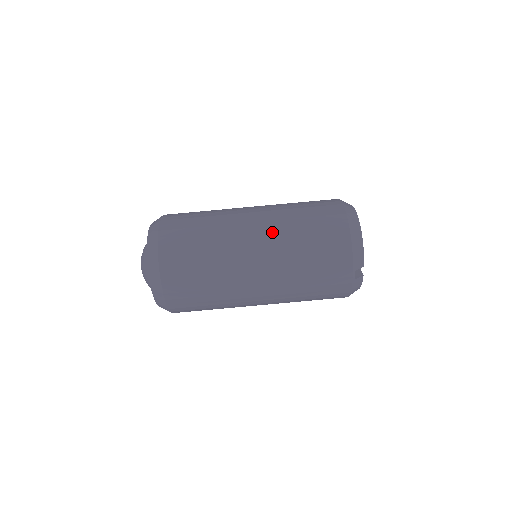
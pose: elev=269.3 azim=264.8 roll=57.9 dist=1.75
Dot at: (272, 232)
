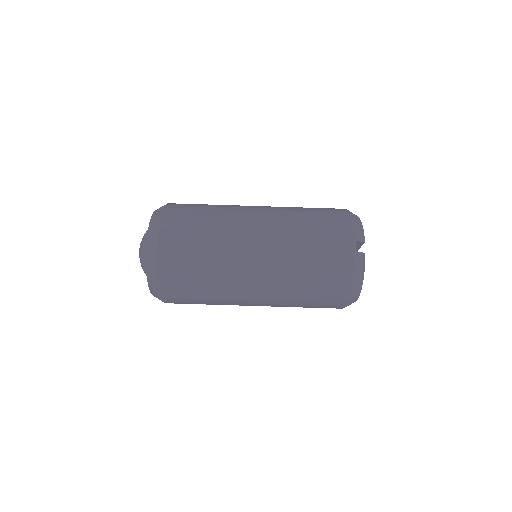
Dot at: (275, 208)
